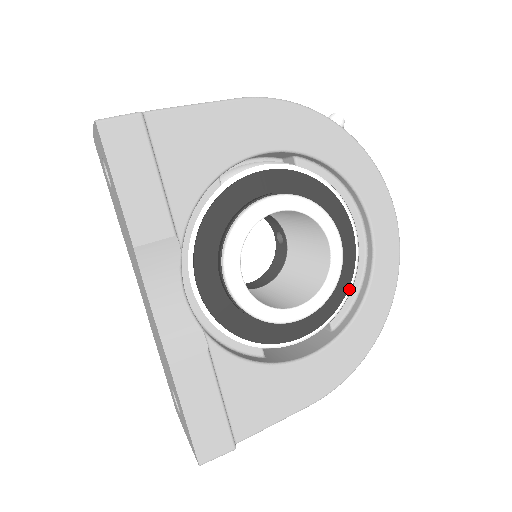
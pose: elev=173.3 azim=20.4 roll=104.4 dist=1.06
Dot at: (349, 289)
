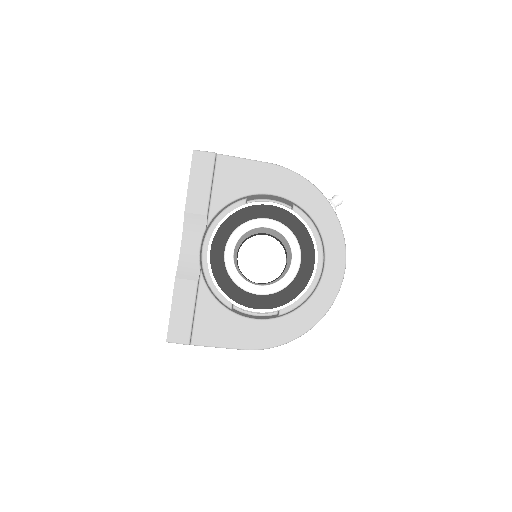
Dot at: (299, 296)
